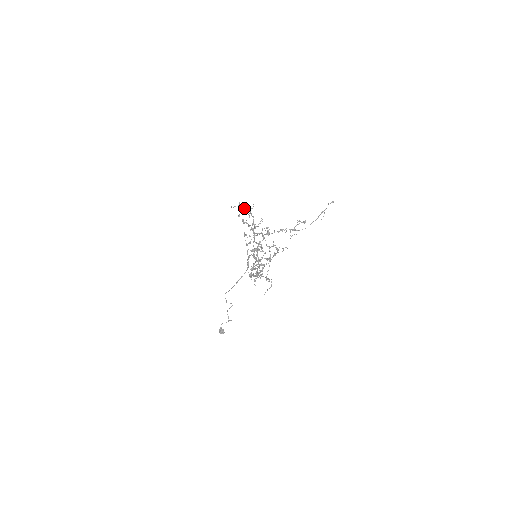
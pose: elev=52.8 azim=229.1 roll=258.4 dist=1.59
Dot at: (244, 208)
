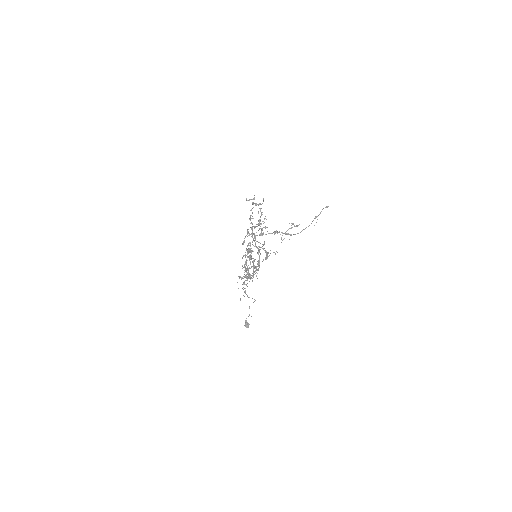
Dot at: occluded
